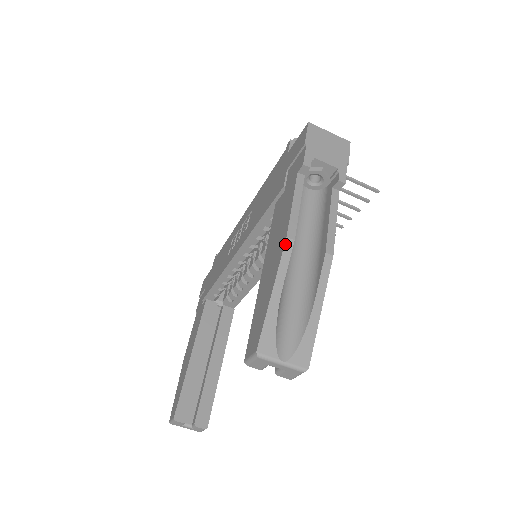
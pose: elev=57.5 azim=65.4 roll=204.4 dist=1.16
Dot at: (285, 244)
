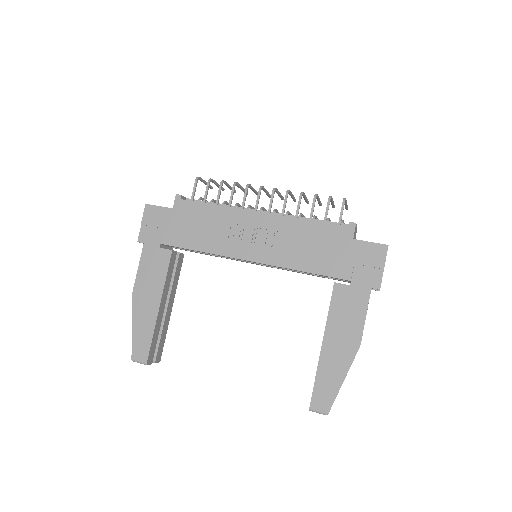
Dot at: occluded
